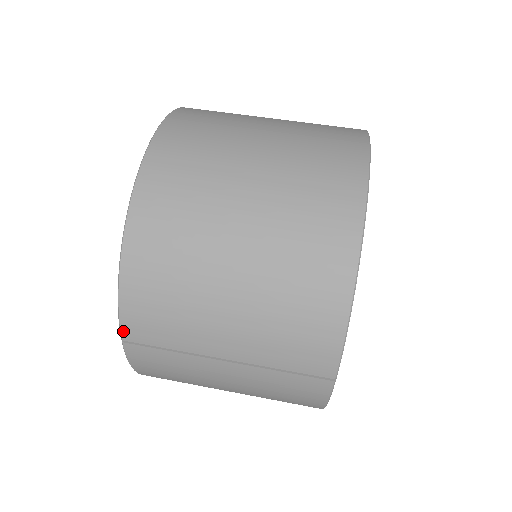
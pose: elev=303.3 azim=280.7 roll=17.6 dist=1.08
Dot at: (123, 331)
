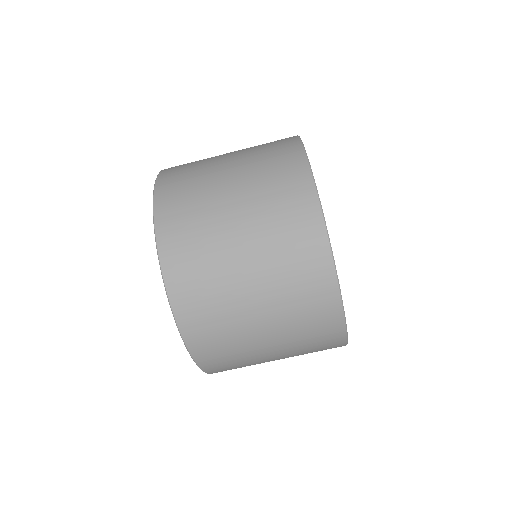
Dot at: occluded
